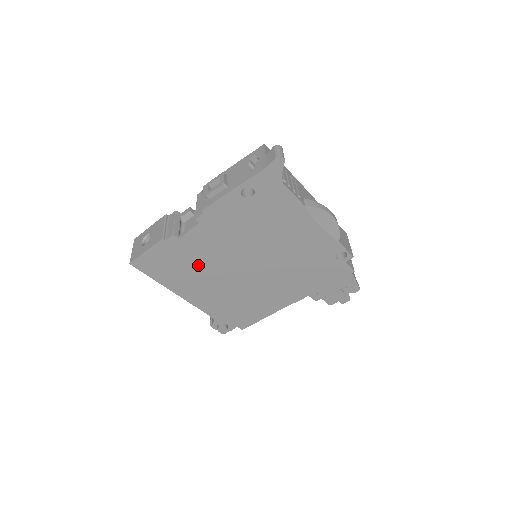
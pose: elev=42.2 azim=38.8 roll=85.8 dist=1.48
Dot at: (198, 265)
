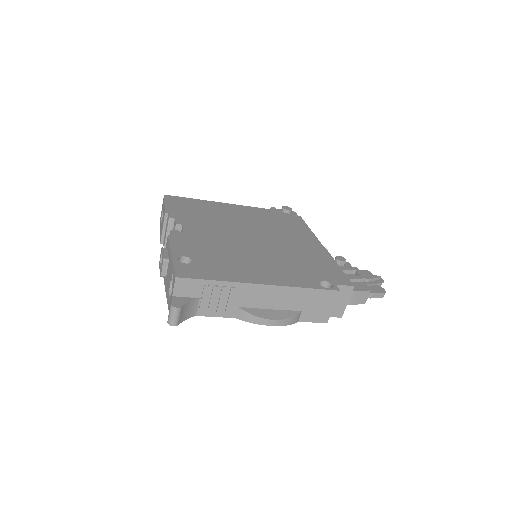
Dot at: occluded
